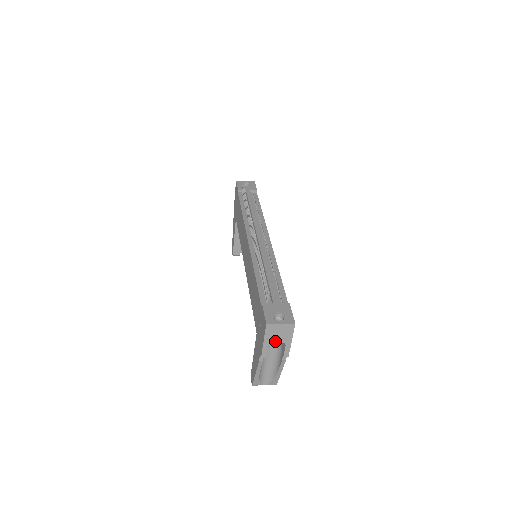
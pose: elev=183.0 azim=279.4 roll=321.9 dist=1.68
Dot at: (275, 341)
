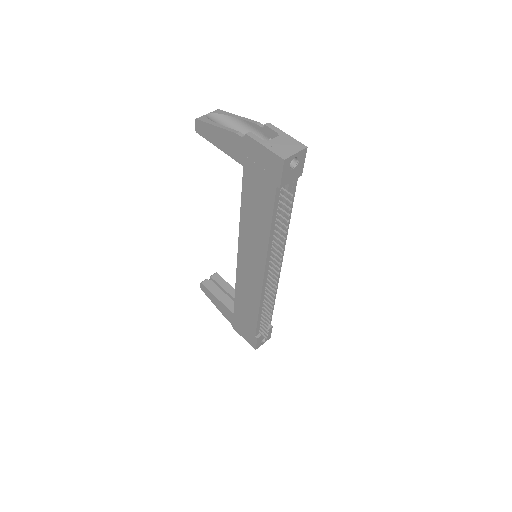
Dot at: occluded
